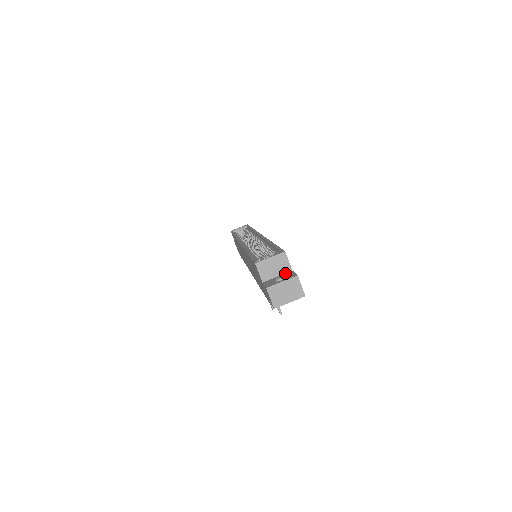
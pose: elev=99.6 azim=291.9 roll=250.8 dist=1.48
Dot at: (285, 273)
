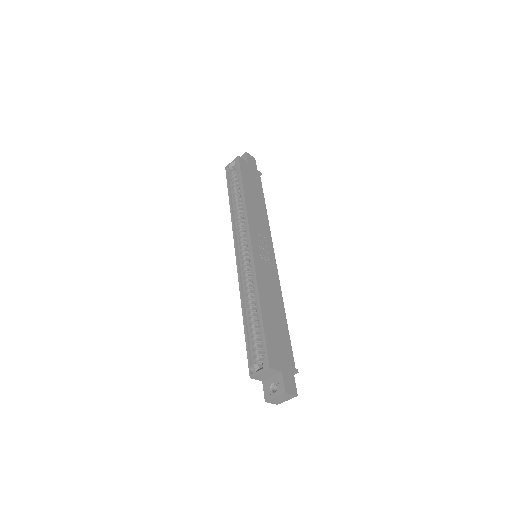
Dot at: (277, 374)
